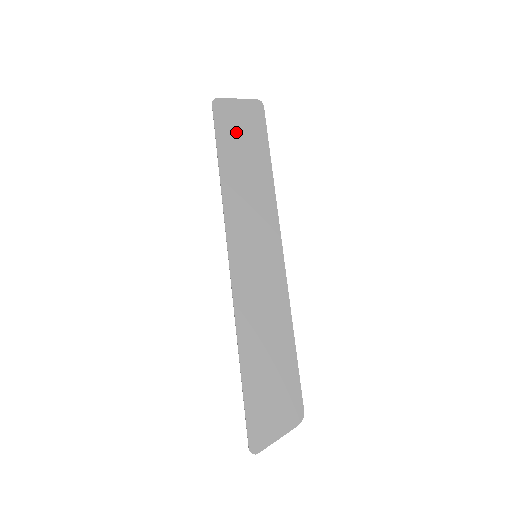
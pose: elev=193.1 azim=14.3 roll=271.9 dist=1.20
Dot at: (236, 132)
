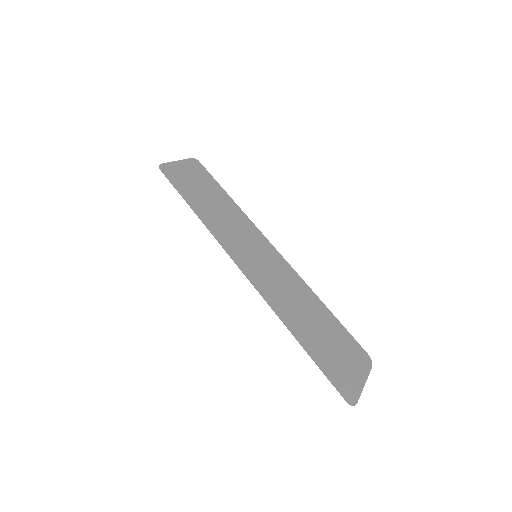
Dot at: (188, 181)
